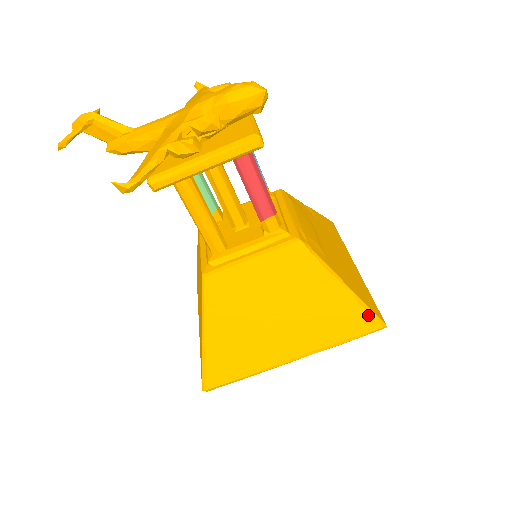
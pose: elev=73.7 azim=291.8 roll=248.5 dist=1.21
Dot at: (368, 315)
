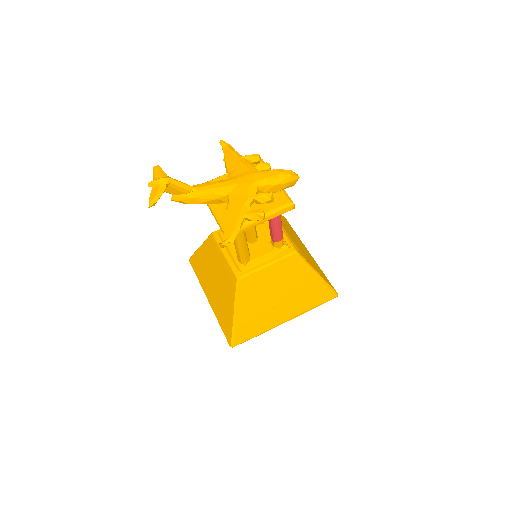
Dot at: (330, 291)
